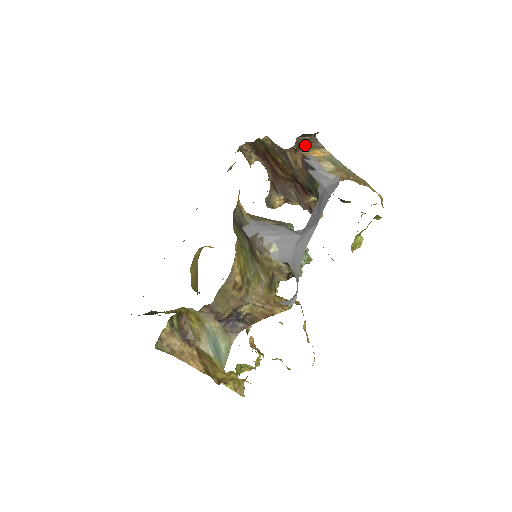
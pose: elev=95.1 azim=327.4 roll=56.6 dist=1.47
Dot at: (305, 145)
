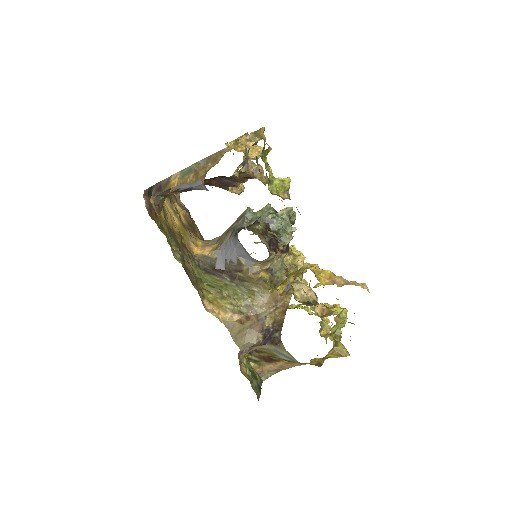
Dot at: (162, 190)
